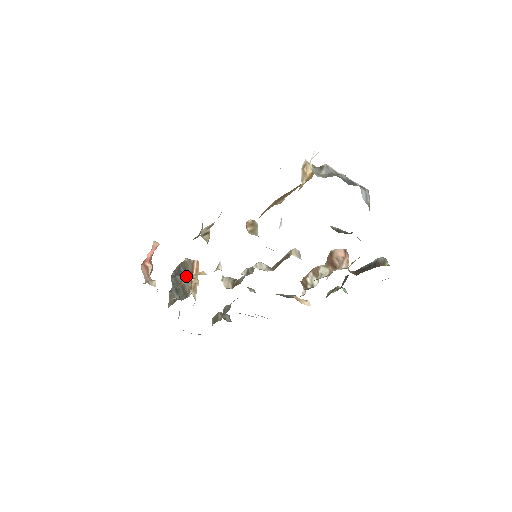
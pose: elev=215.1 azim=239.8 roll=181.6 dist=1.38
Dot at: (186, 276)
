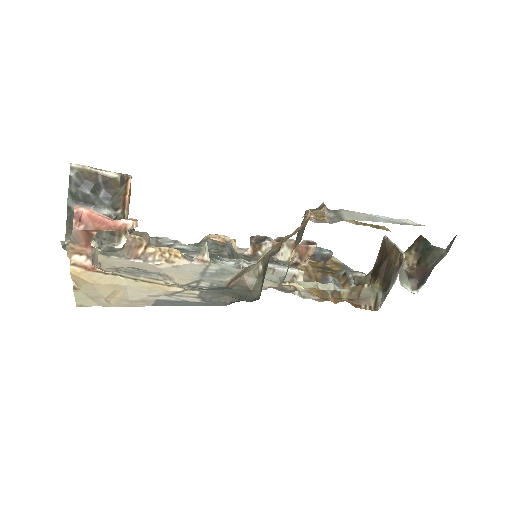
Dot at: (144, 242)
